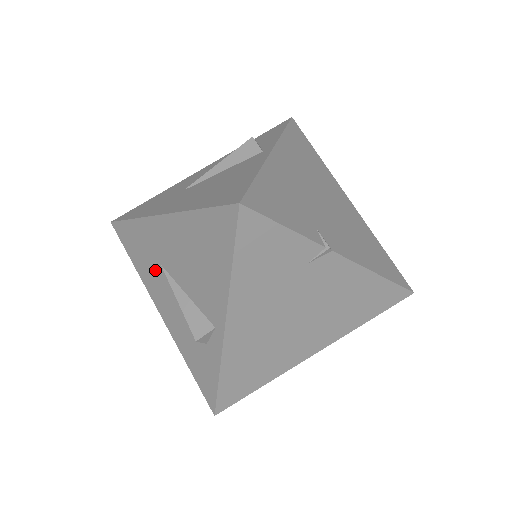
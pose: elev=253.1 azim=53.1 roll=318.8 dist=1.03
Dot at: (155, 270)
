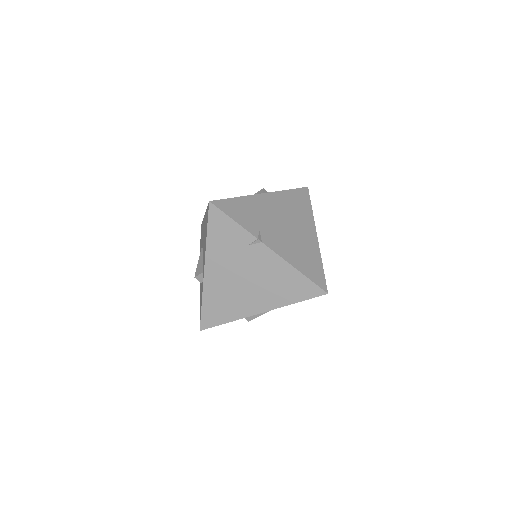
Dot at: occluded
